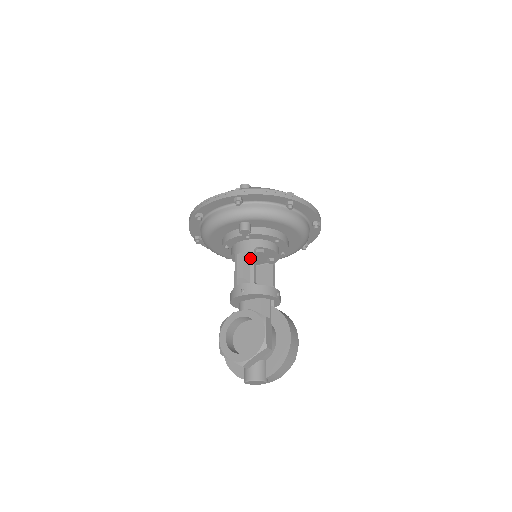
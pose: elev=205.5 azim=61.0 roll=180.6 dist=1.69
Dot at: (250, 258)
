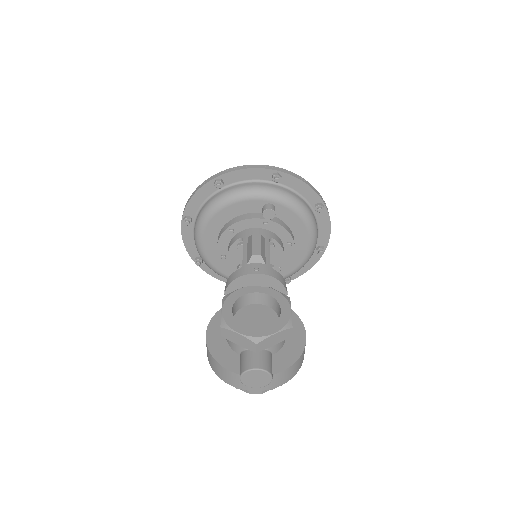
Dot at: (265, 244)
